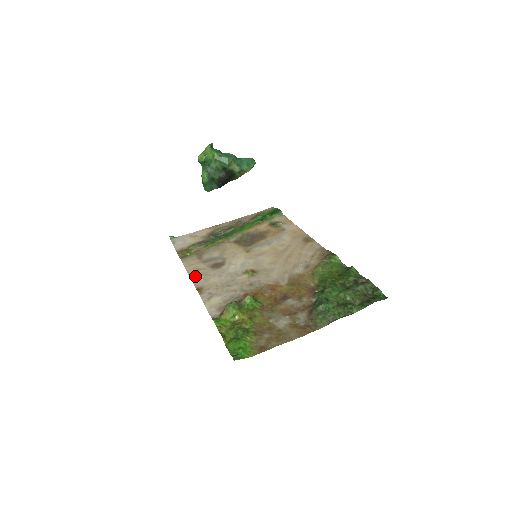
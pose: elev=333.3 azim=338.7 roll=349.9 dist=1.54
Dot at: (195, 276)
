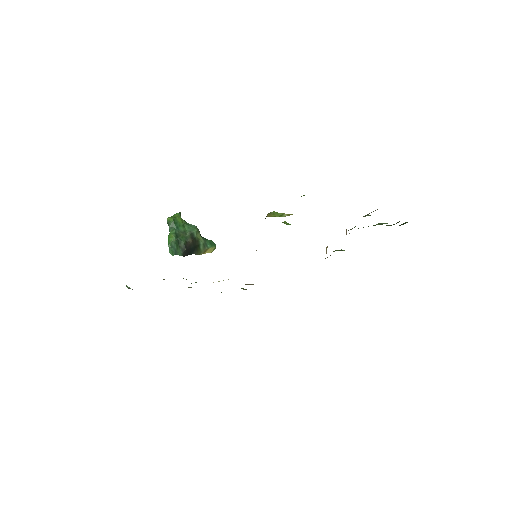
Dot at: occluded
